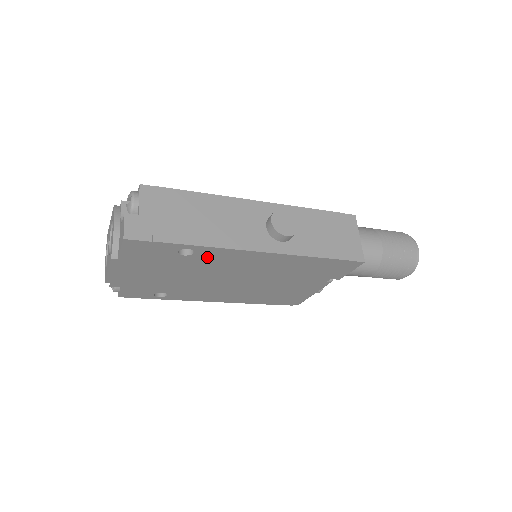
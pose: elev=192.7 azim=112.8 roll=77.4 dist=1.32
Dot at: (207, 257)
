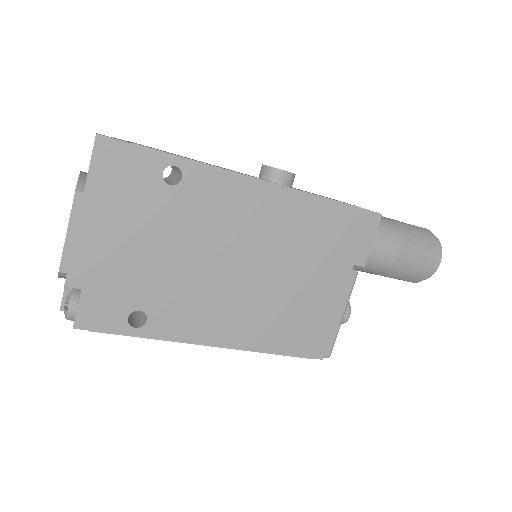
Dot at: (198, 192)
